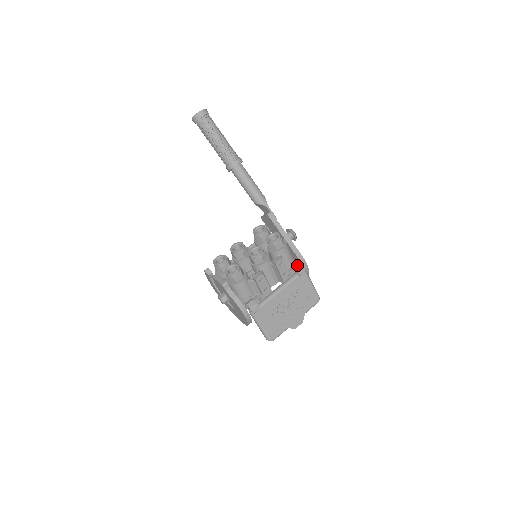
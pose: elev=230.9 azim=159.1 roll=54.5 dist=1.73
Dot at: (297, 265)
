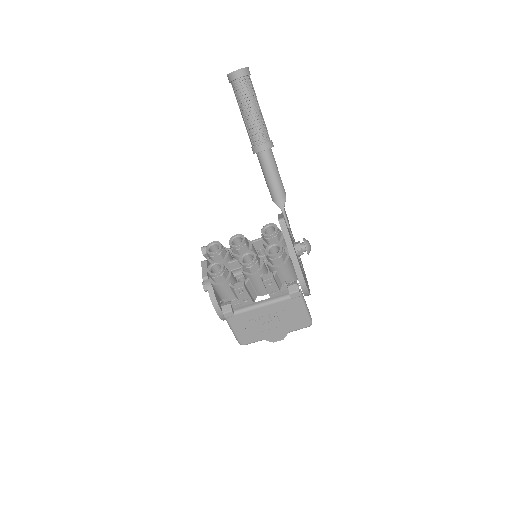
Dot at: (293, 286)
